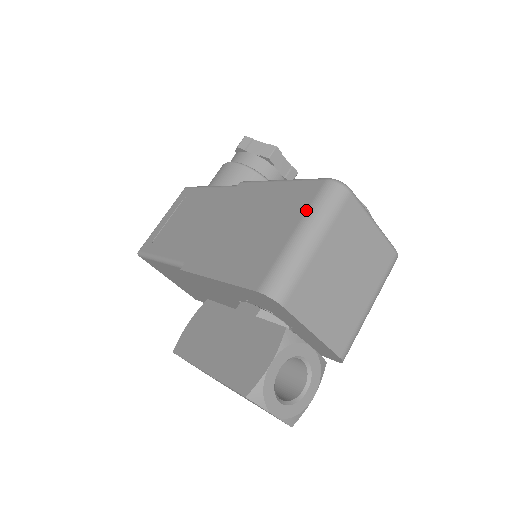
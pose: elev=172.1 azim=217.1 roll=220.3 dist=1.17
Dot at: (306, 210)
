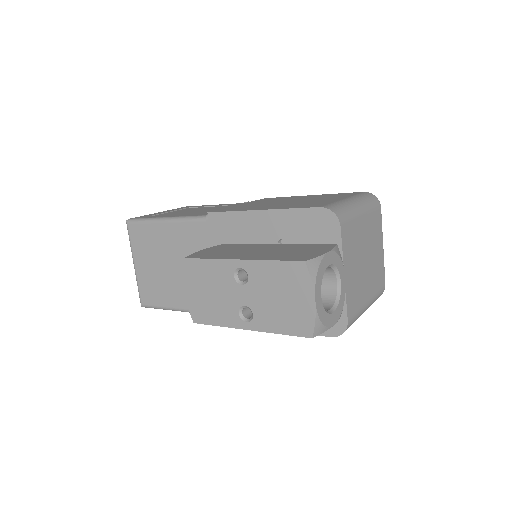
Dot at: (353, 195)
